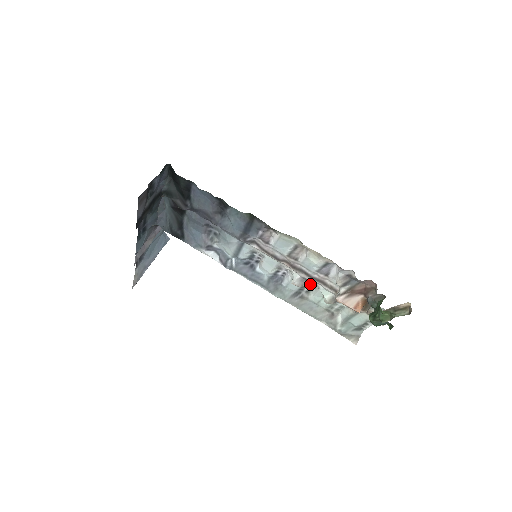
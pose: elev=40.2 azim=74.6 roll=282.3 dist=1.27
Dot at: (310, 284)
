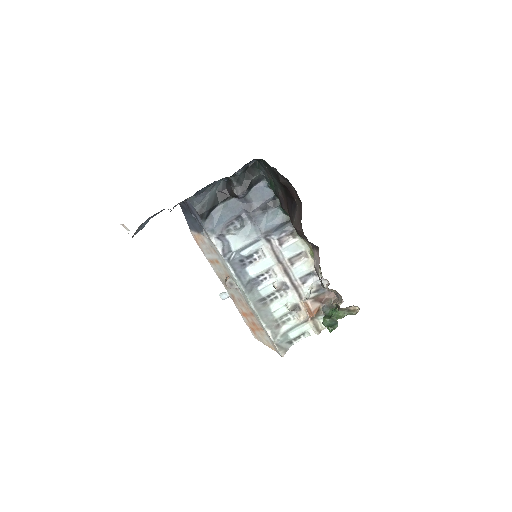
Dot at: (280, 292)
